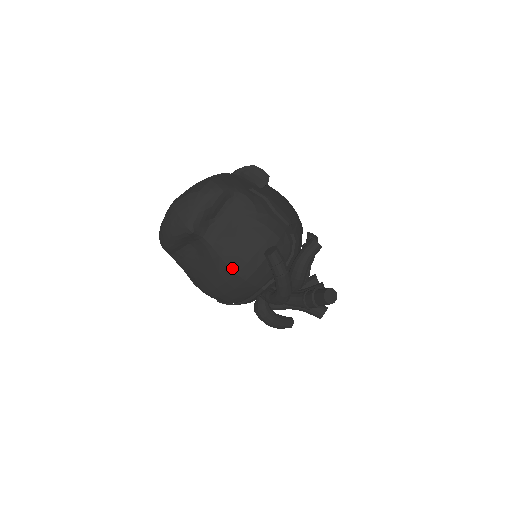
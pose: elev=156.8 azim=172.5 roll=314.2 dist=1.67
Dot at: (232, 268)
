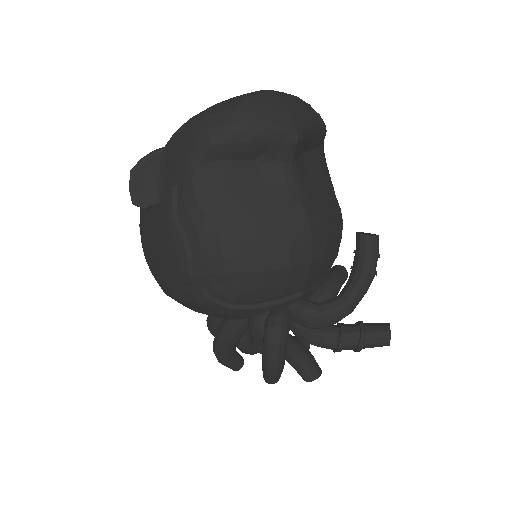
Dot at: (312, 230)
